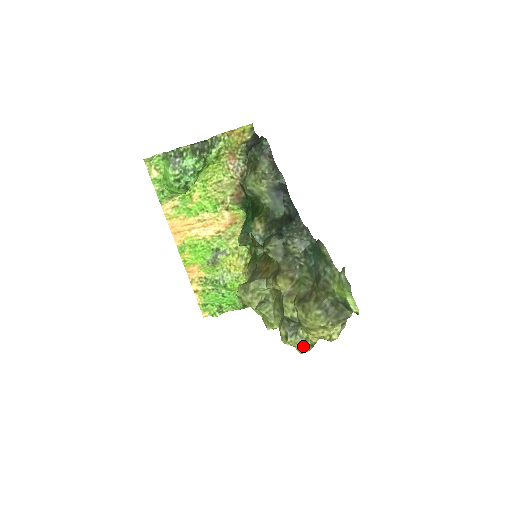
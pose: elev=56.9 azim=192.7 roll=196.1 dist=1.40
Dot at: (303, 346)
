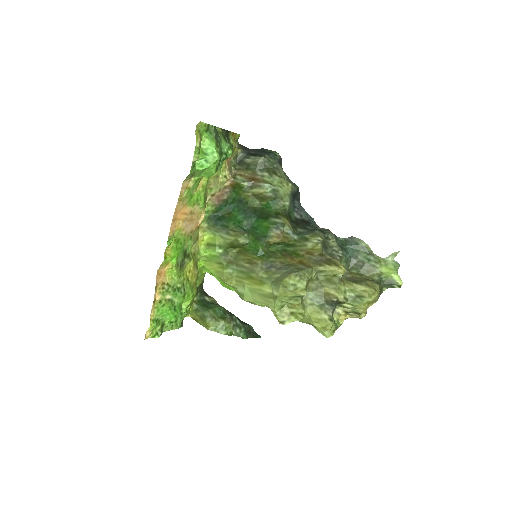
Dot at: (335, 328)
